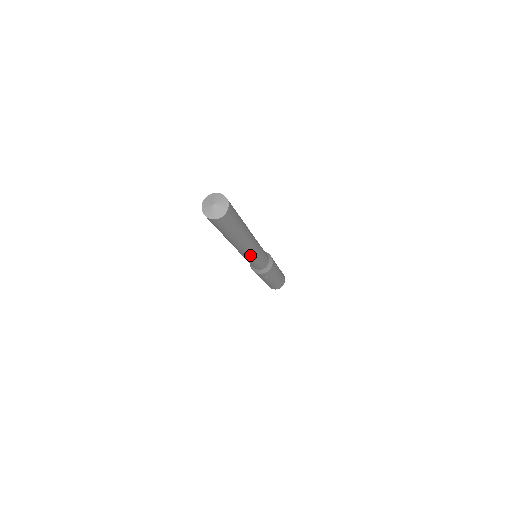
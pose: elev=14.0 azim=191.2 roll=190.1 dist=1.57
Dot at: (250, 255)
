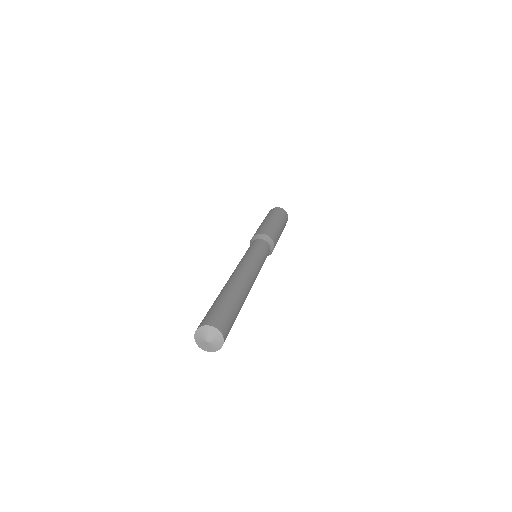
Dot at: occluded
